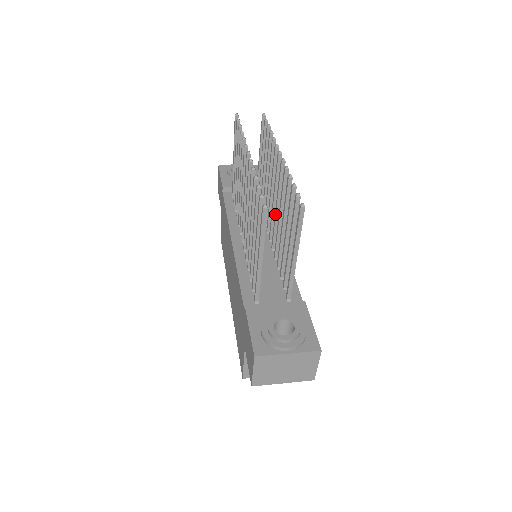
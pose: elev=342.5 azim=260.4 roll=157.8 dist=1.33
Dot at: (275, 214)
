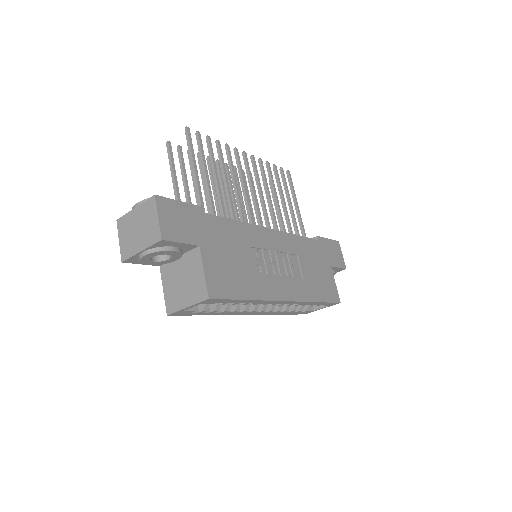
Dot at: (244, 196)
